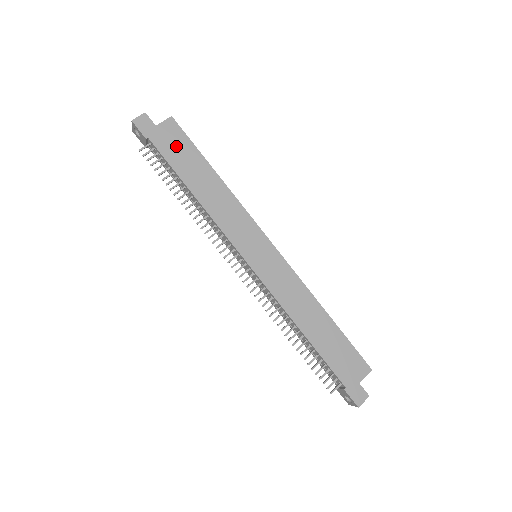
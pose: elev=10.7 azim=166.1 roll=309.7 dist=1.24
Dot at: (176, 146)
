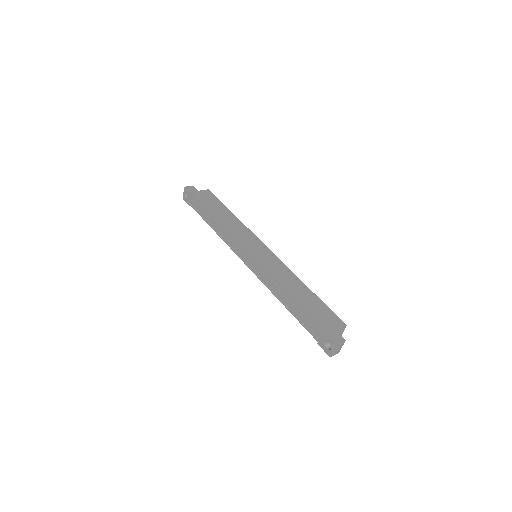
Dot at: (209, 200)
